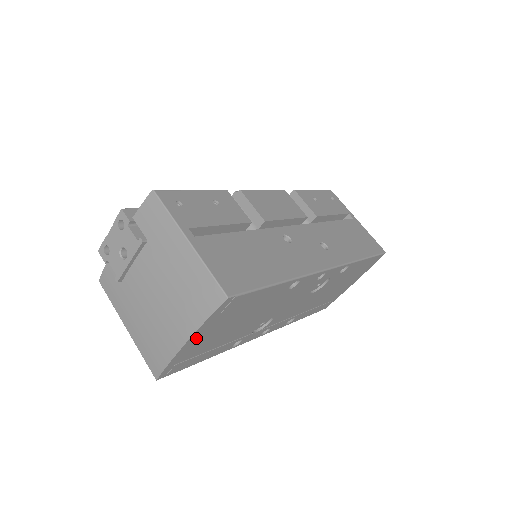
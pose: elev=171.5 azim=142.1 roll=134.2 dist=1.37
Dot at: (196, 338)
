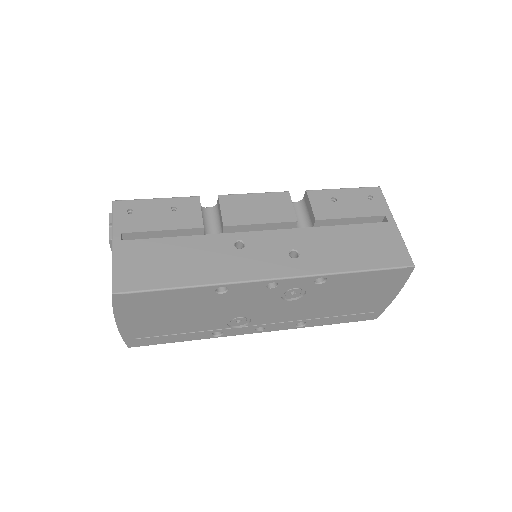
Dot at: (126, 321)
